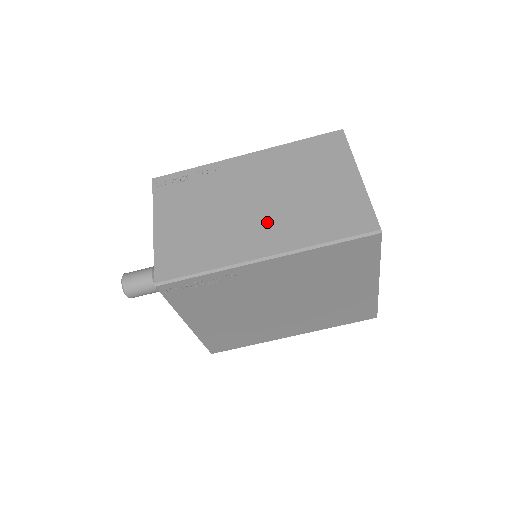
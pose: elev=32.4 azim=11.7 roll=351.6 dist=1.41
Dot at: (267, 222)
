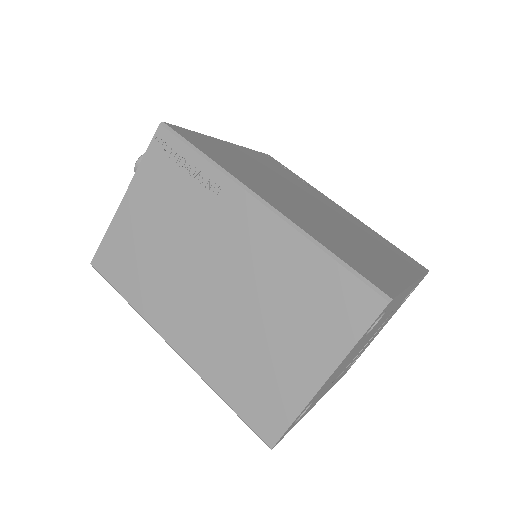
Dot at: (202, 317)
